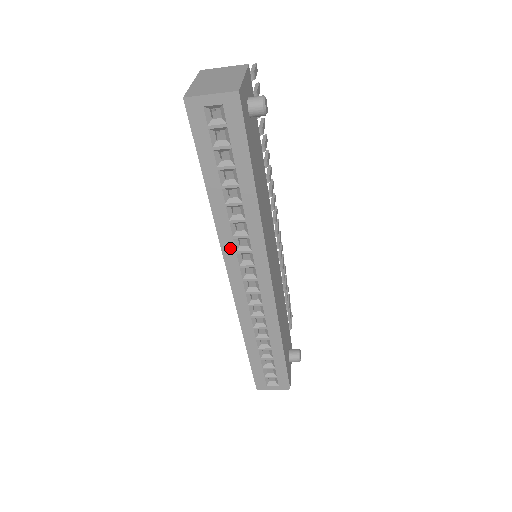
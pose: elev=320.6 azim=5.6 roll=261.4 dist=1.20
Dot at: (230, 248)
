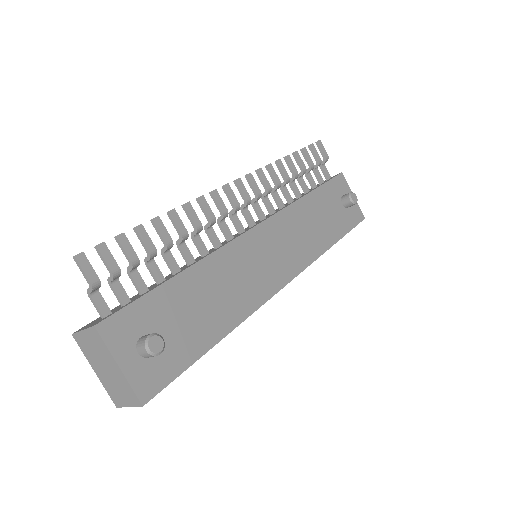
Dot at: occluded
